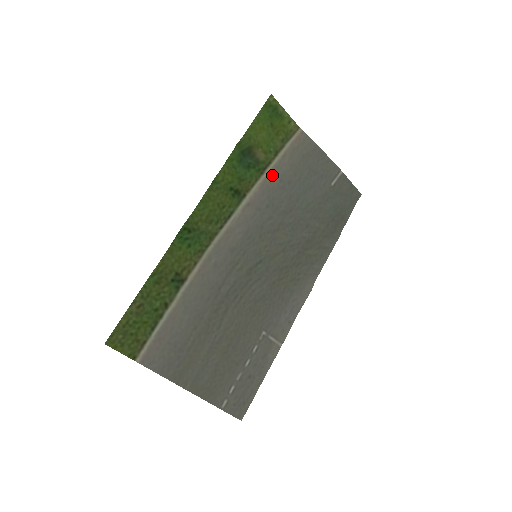
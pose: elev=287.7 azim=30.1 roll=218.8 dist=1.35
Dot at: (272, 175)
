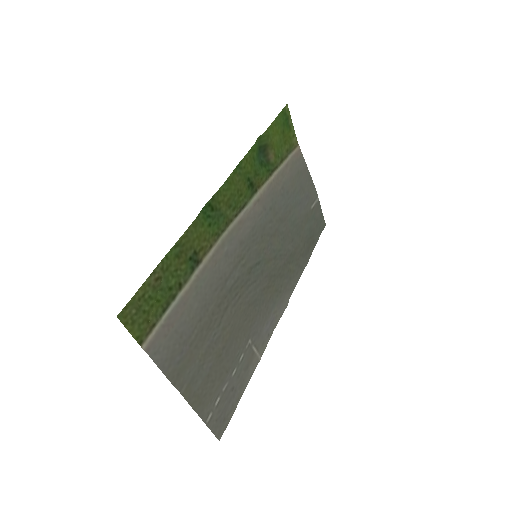
Dot at: (277, 179)
